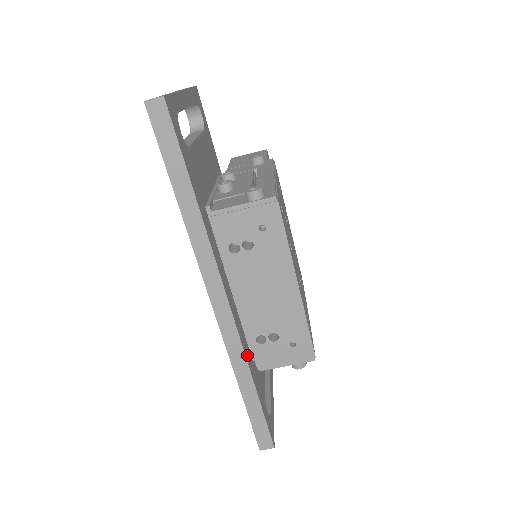
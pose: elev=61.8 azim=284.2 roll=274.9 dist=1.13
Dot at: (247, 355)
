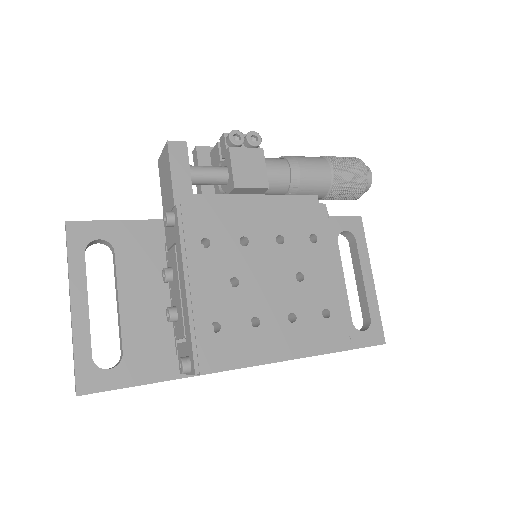
Dot at: occluded
